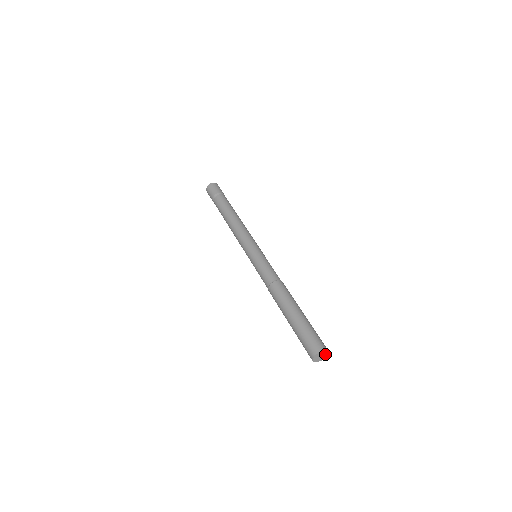
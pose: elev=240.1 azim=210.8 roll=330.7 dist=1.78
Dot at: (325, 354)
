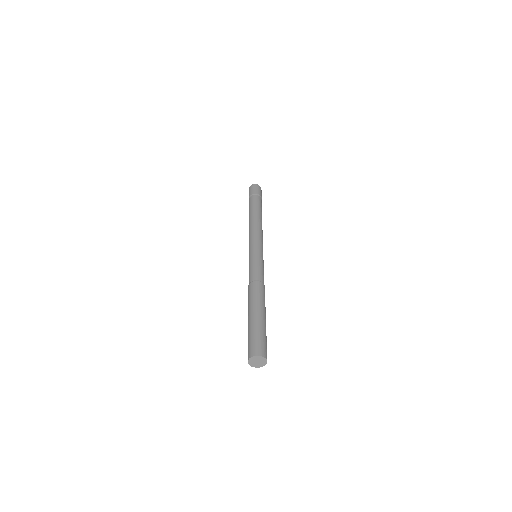
Dot at: (261, 364)
